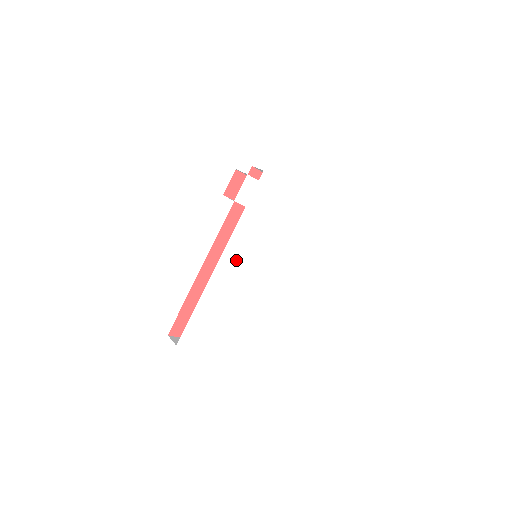
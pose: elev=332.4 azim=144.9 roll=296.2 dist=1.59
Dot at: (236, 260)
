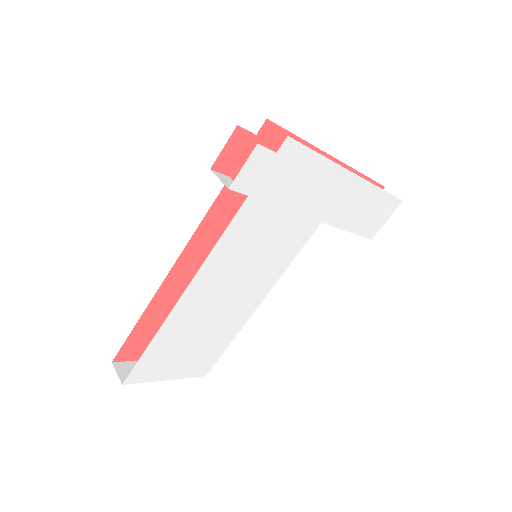
Dot at: (223, 271)
